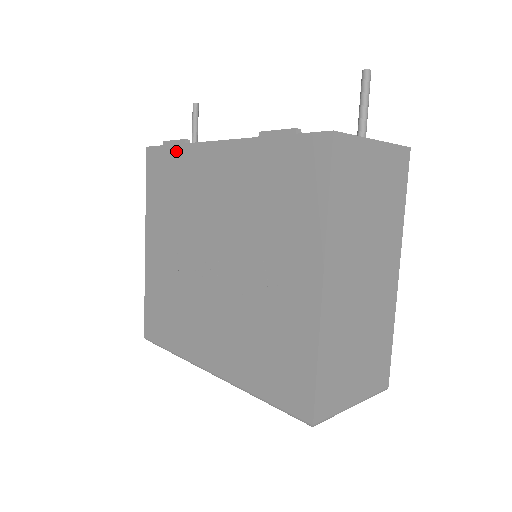
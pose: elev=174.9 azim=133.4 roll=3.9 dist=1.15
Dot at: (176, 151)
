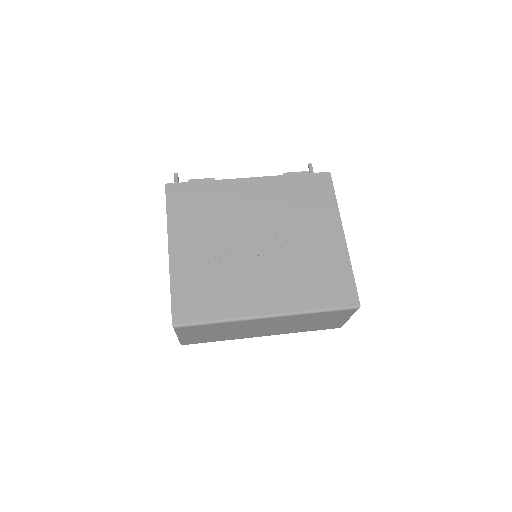
Dot at: (205, 184)
